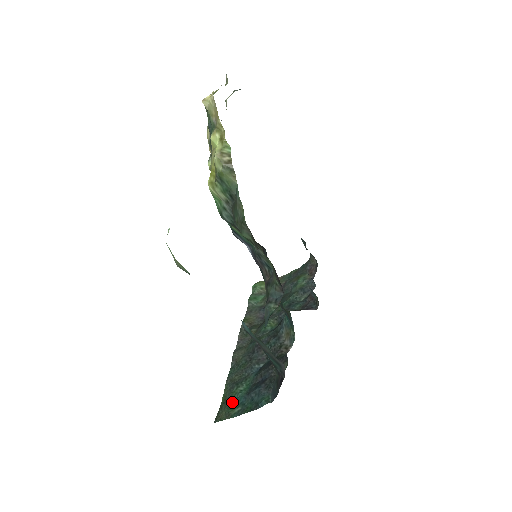
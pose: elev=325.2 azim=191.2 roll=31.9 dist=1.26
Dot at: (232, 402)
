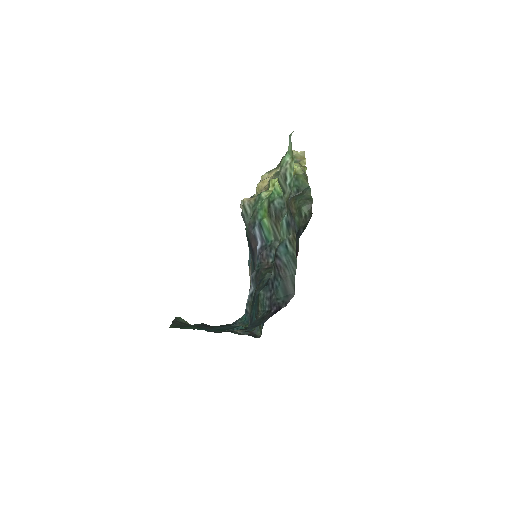
Dot at: occluded
